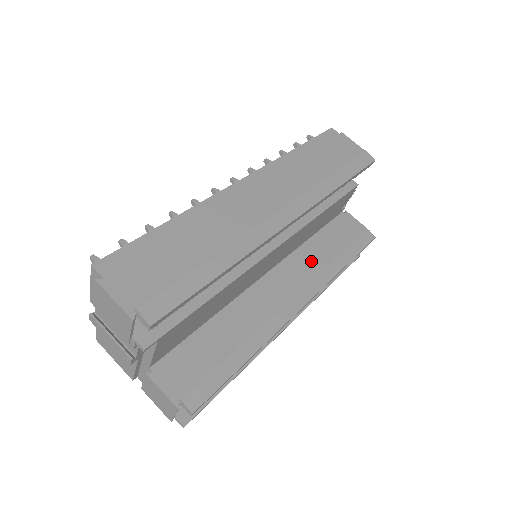
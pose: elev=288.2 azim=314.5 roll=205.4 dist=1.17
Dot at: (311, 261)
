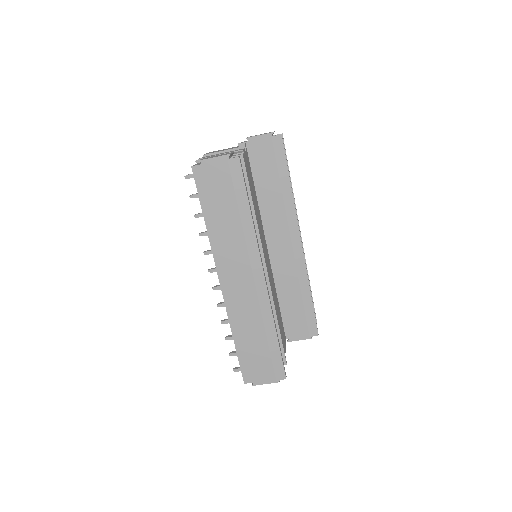
Dot at: (274, 208)
